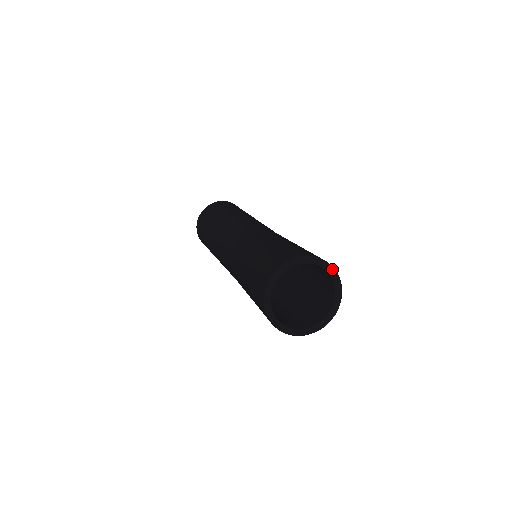
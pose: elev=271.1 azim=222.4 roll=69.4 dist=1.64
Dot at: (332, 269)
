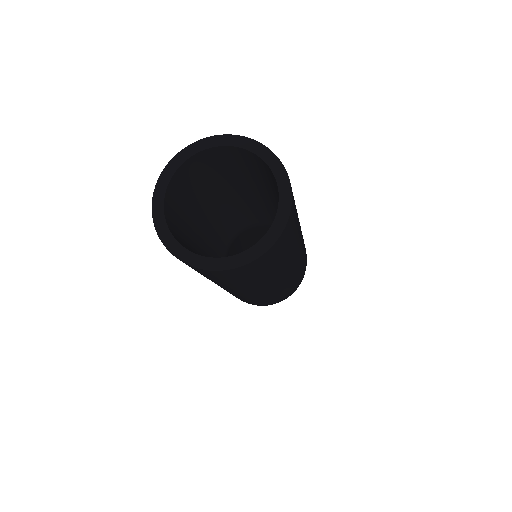
Dot at: (266, 151)
